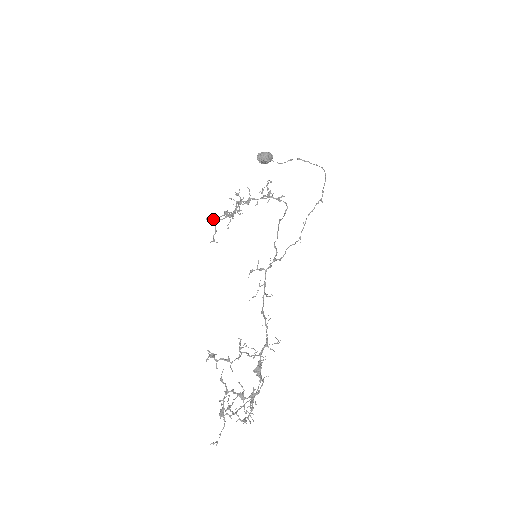
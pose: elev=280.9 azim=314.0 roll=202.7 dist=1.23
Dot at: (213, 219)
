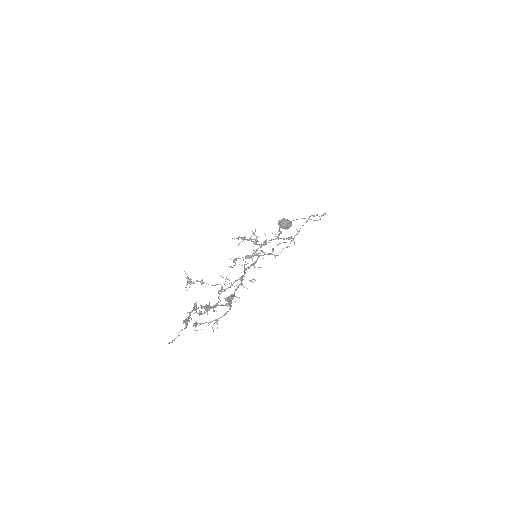
Dot at: (235, 259)
